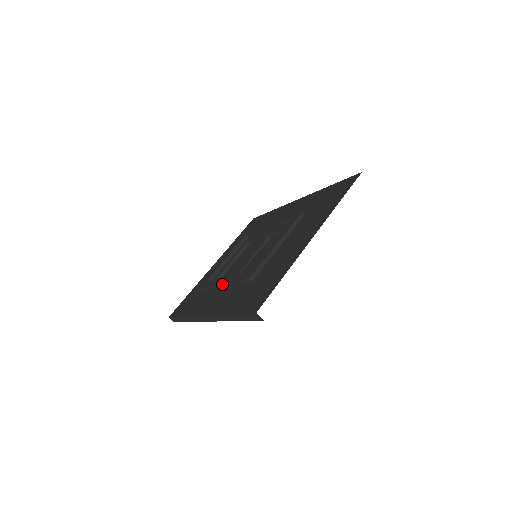
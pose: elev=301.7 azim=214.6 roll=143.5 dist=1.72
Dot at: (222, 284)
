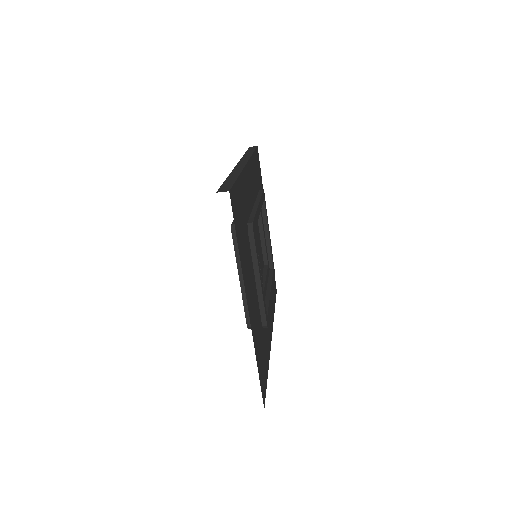
Dot at: occluded
